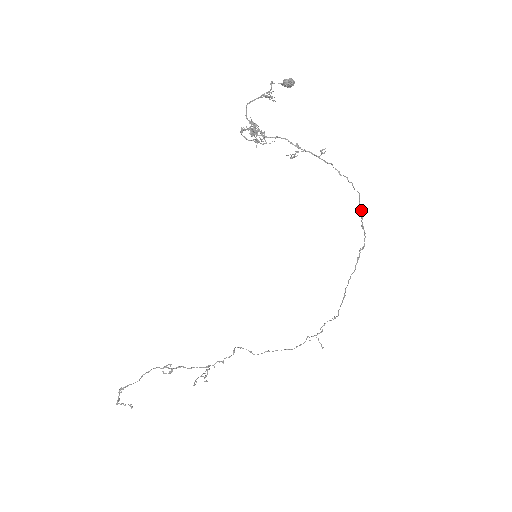
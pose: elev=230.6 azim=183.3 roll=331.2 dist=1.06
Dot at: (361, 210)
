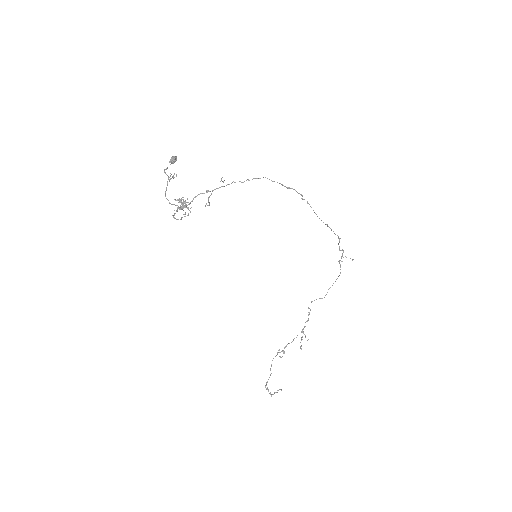
Dot at: occluded
